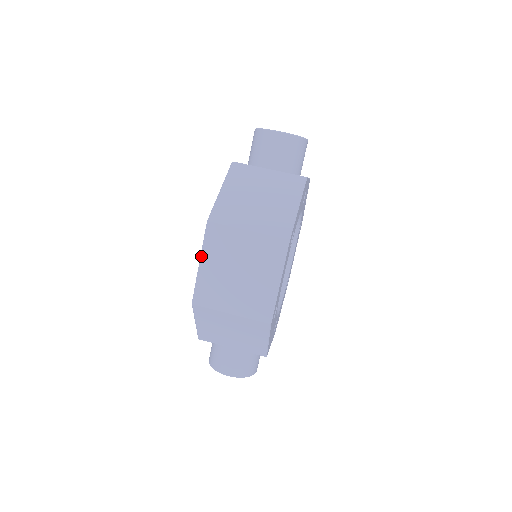
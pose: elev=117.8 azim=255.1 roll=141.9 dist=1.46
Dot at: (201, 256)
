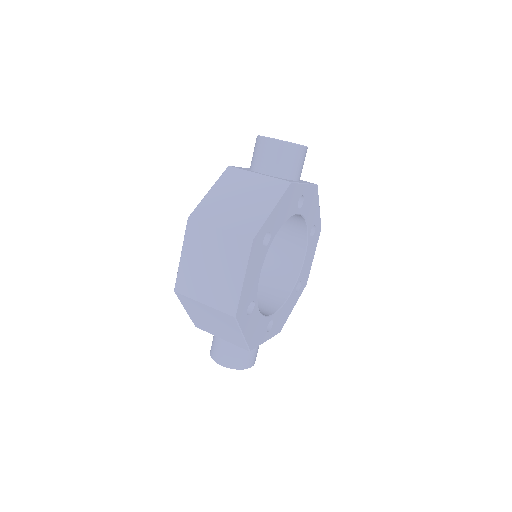
Dot at: (182, 249)
